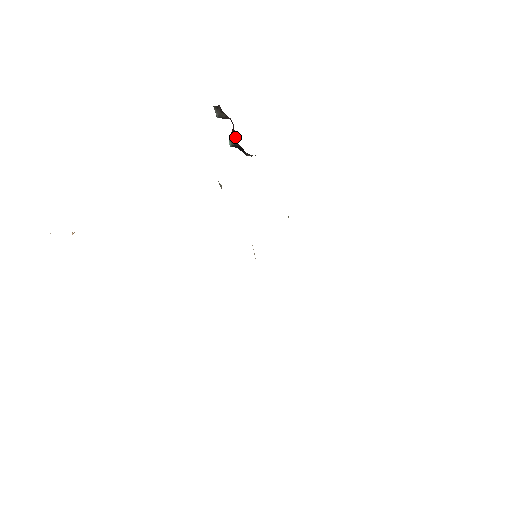
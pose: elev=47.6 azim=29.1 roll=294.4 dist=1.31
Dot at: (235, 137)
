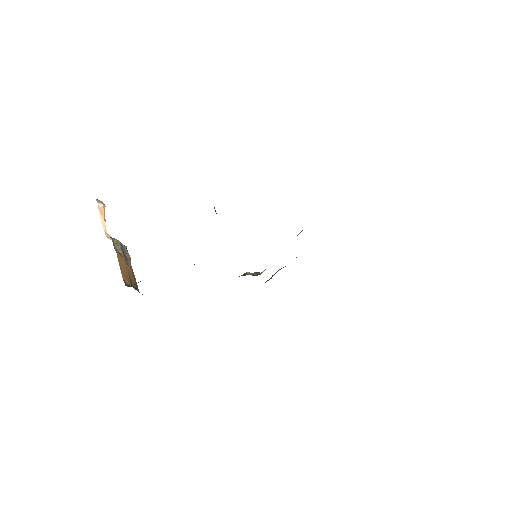
Dot at: occluded
